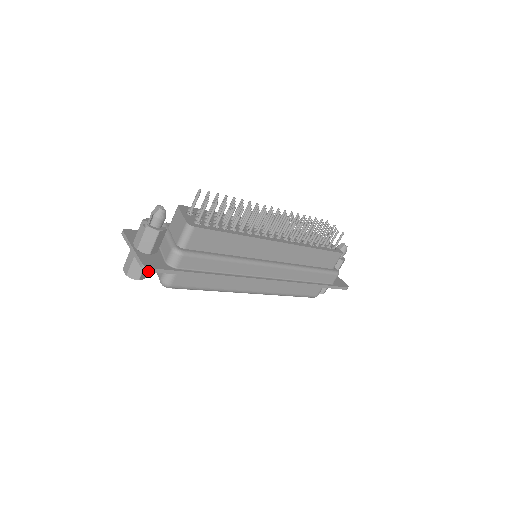
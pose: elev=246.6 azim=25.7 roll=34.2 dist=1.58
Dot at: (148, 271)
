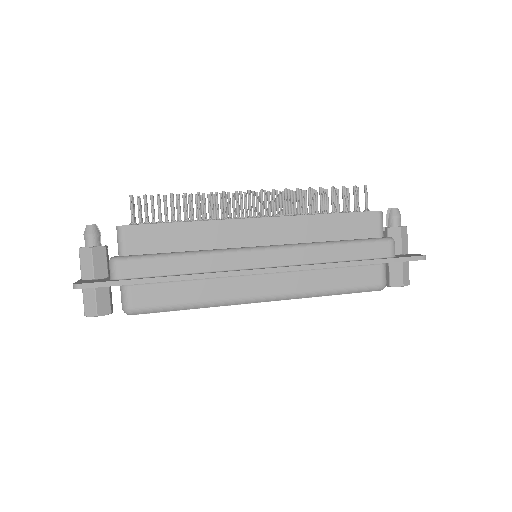
Dot at: (79, 288)
